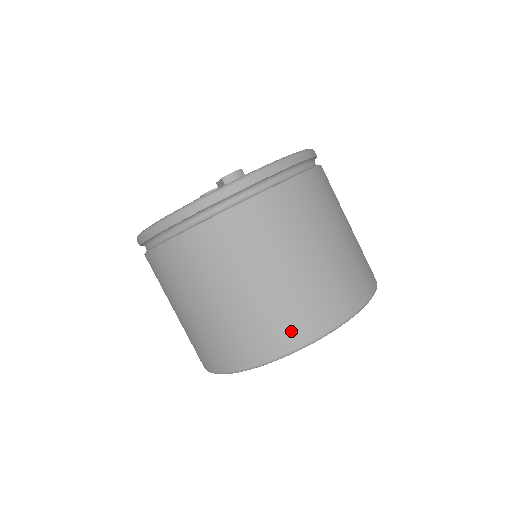
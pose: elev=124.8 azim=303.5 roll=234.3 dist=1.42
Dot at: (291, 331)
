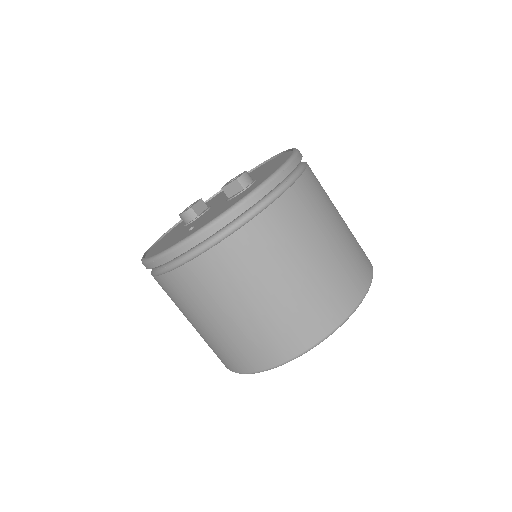
Dot at: (349, 292)
